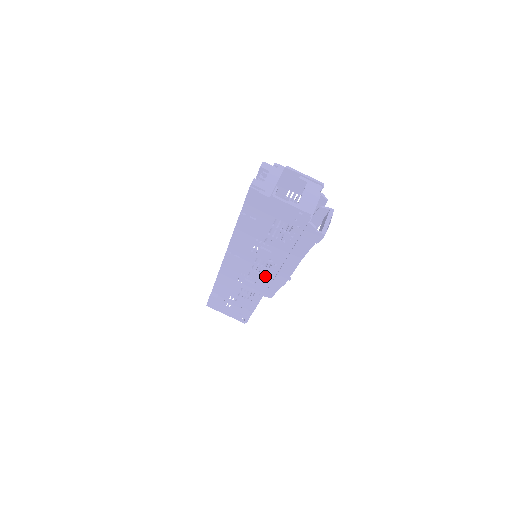
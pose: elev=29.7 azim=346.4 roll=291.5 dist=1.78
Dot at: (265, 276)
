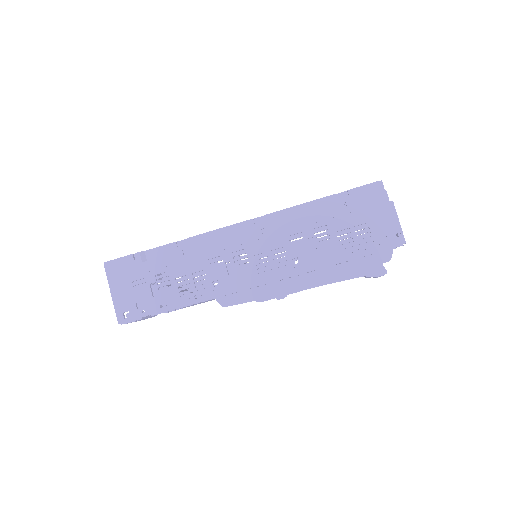
Dot at: (260, 274)
